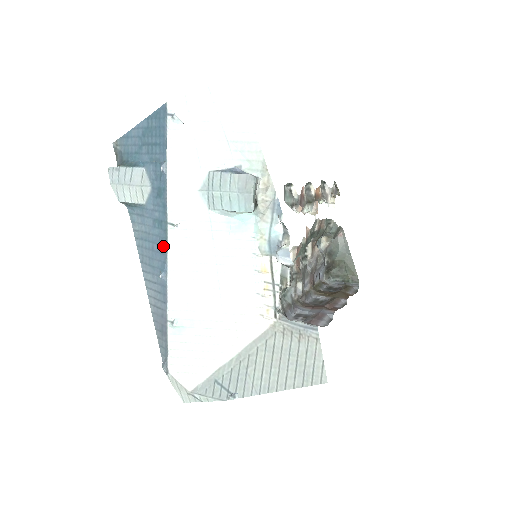
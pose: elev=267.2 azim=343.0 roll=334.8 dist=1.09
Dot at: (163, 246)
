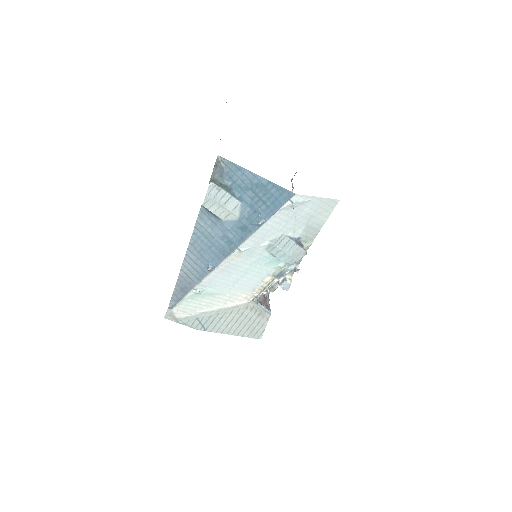
Dot at: (222, 255)
